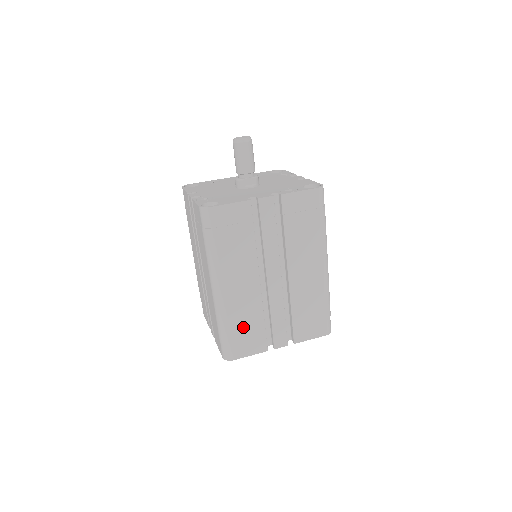
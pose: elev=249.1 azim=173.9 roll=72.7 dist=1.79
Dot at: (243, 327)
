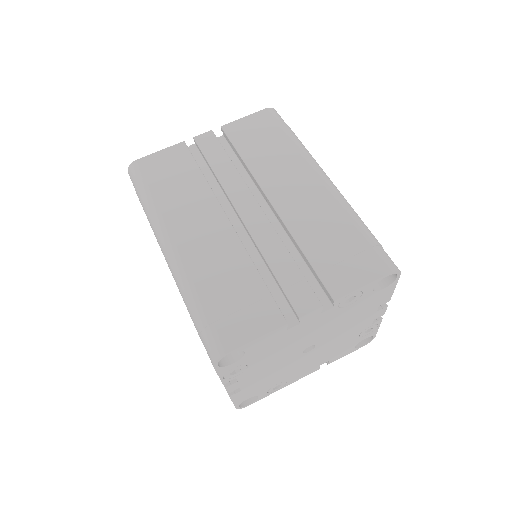
Dot at: (225, 291)
